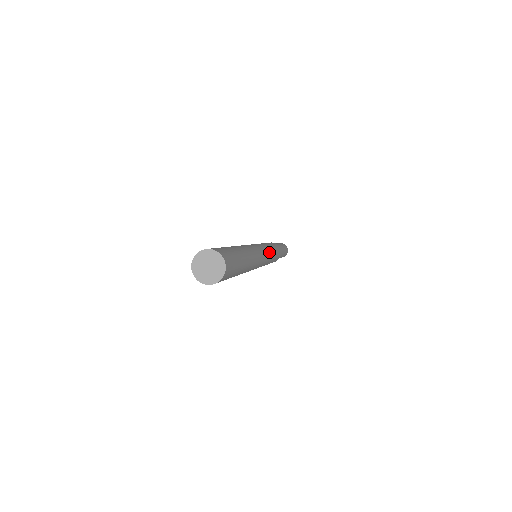
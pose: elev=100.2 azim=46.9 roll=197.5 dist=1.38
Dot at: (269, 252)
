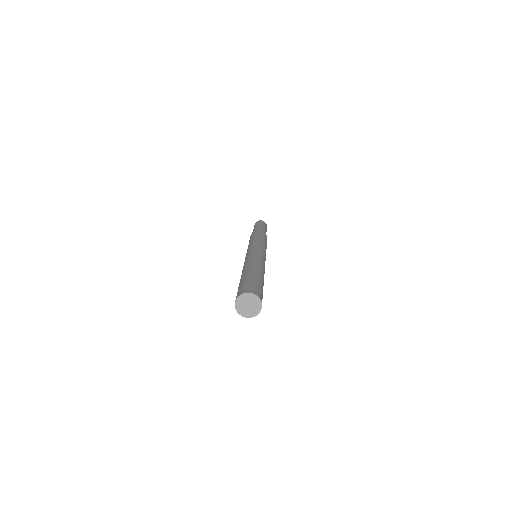
Dot at: occluded
